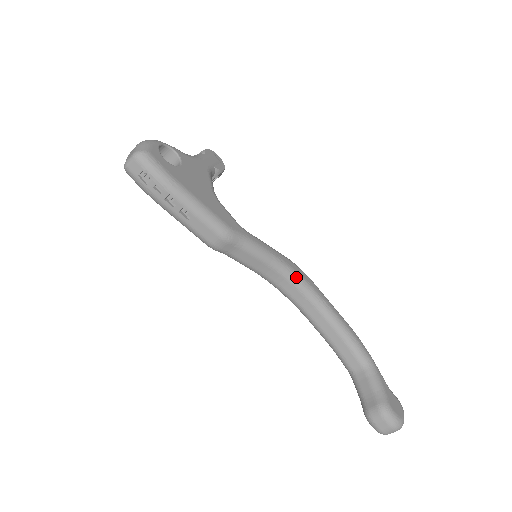
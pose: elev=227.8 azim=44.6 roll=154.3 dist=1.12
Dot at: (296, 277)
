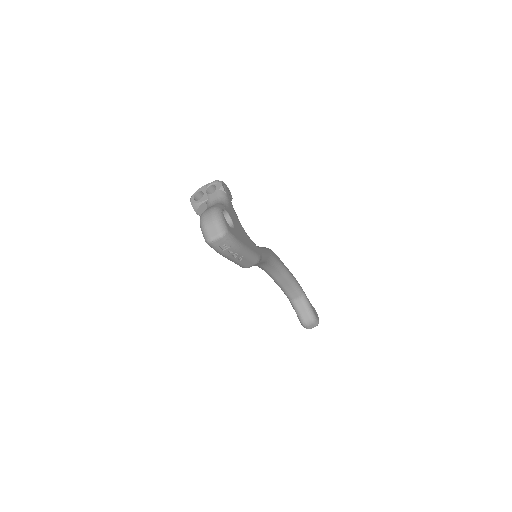
Dot at: (275, 261)
